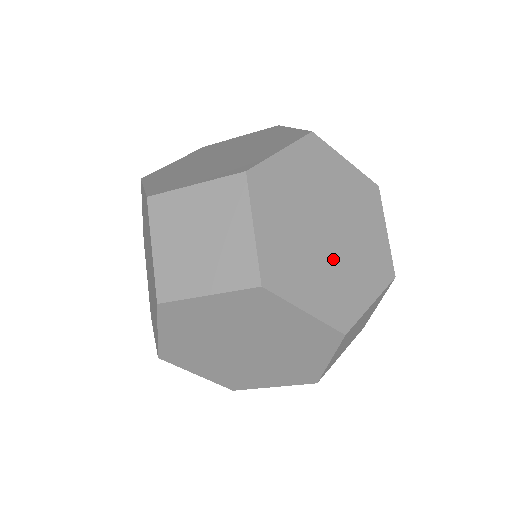
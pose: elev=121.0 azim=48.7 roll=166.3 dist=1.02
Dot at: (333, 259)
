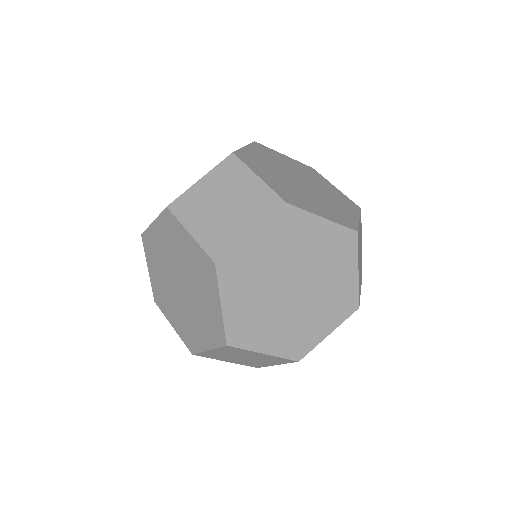
Dot at: occluded
